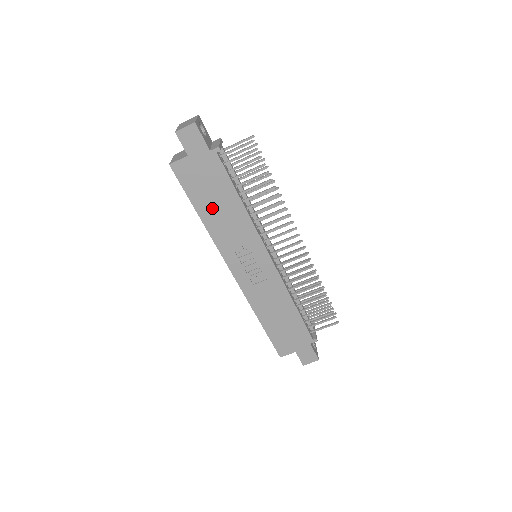
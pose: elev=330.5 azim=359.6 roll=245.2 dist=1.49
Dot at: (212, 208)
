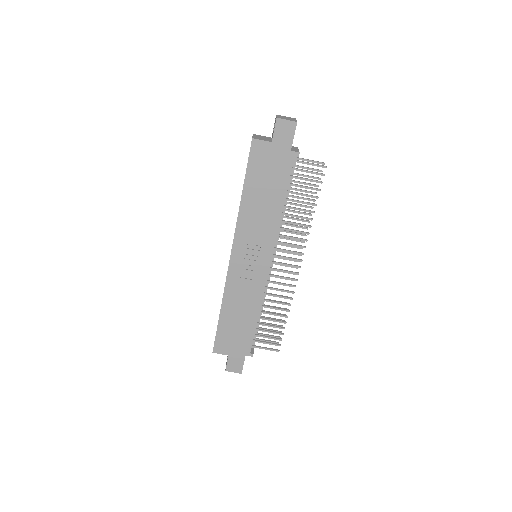
Dot at: (257, 195)
